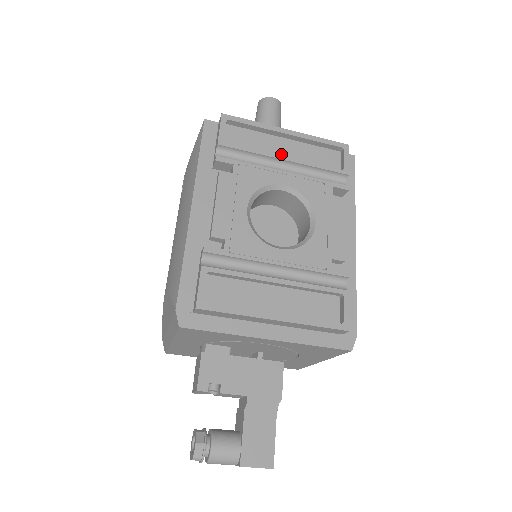
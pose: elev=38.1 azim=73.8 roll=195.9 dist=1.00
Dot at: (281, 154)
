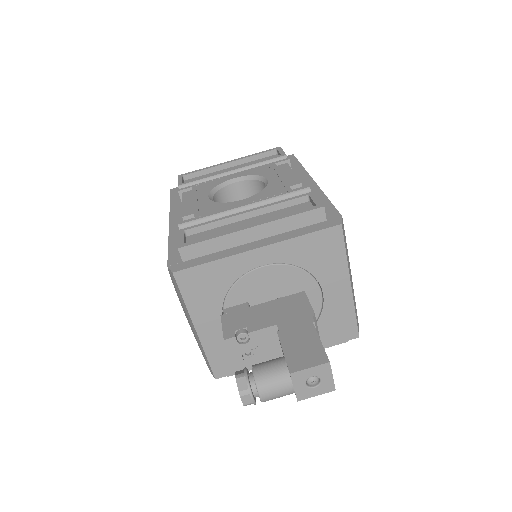
Dot at: occluded
